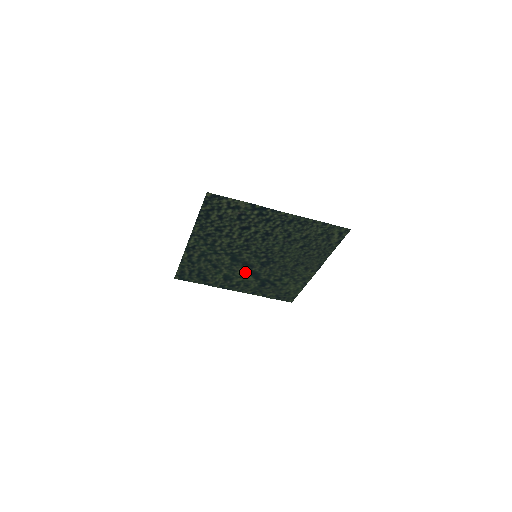
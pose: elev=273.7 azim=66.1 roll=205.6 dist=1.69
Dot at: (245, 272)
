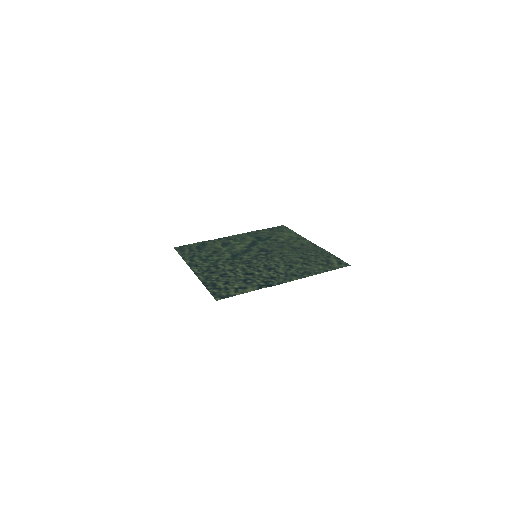
Dot at: (243, 246)
